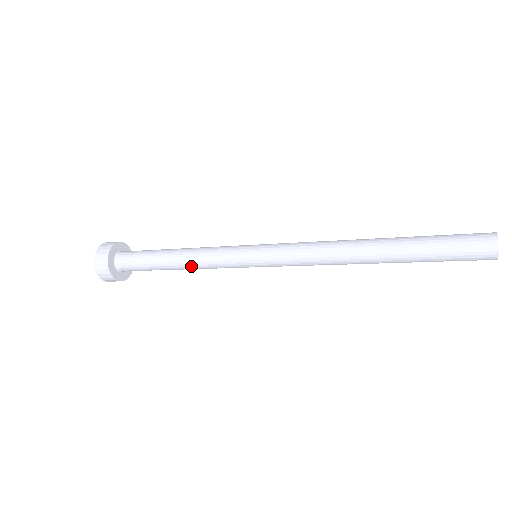
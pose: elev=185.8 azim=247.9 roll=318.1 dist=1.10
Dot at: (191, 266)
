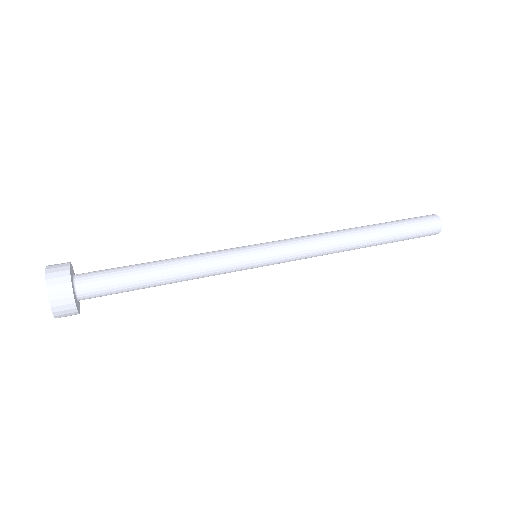
Dot at: (187, 276)
